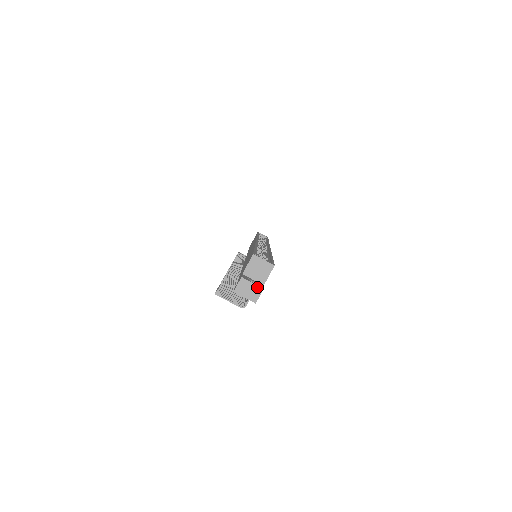
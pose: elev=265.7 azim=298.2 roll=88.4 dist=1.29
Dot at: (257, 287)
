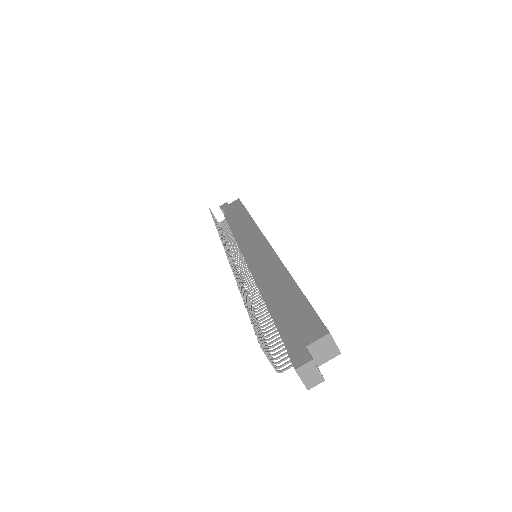
Dot at: (320, 376)
